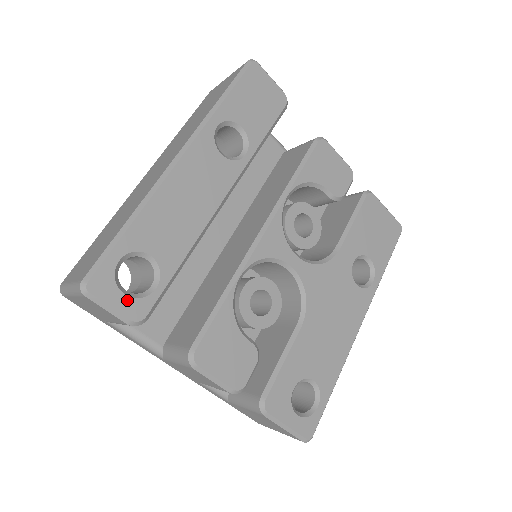
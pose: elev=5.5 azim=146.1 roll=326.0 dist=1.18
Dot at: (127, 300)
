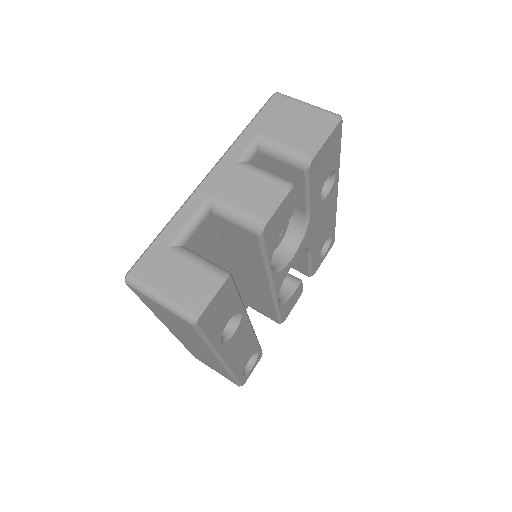
Dot at: (254, 365)
